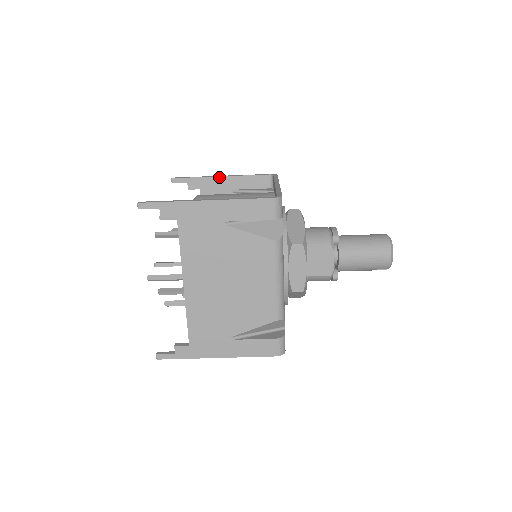
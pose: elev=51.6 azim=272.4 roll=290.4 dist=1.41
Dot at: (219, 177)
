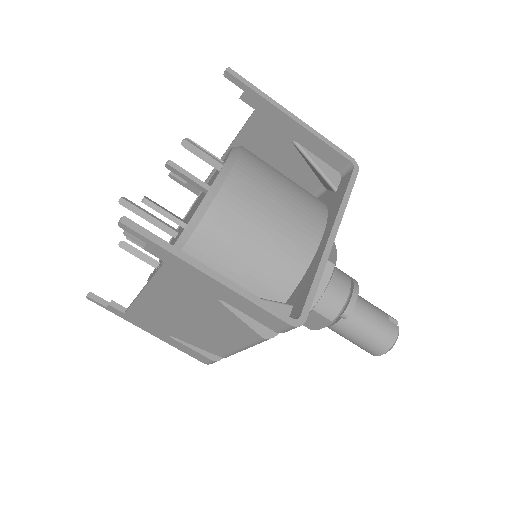
Dot at: (289, 117)
